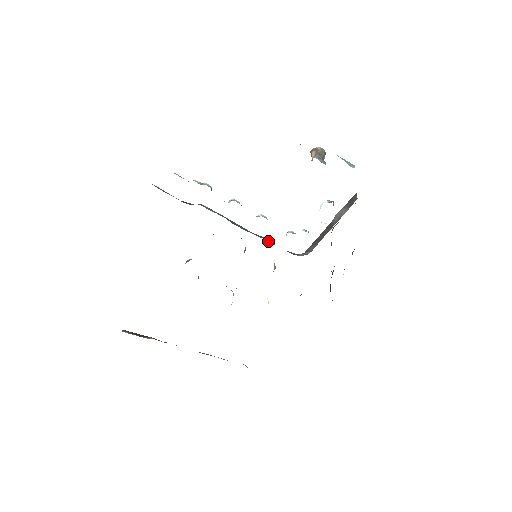
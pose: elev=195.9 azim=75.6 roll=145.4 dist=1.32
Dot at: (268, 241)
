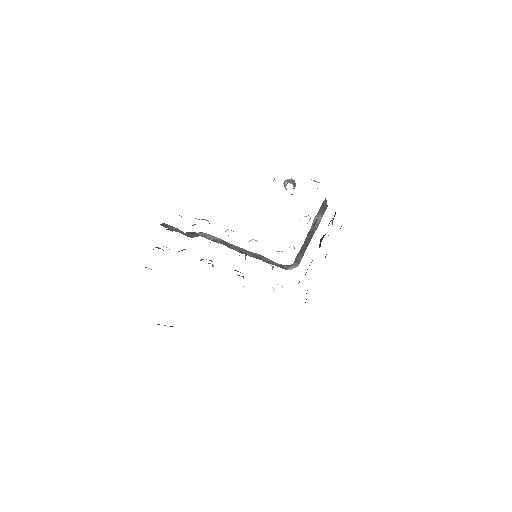
Dot at: (262, 260)
